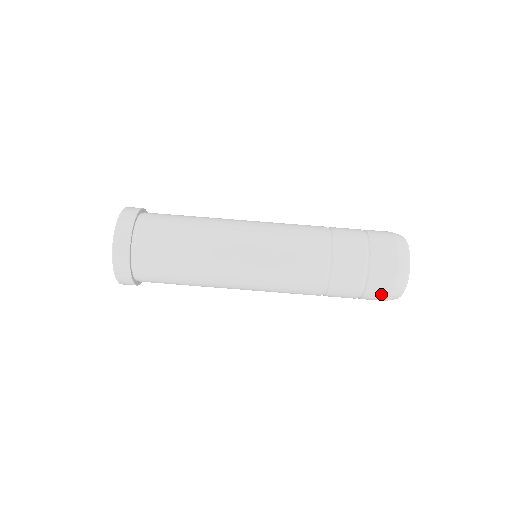
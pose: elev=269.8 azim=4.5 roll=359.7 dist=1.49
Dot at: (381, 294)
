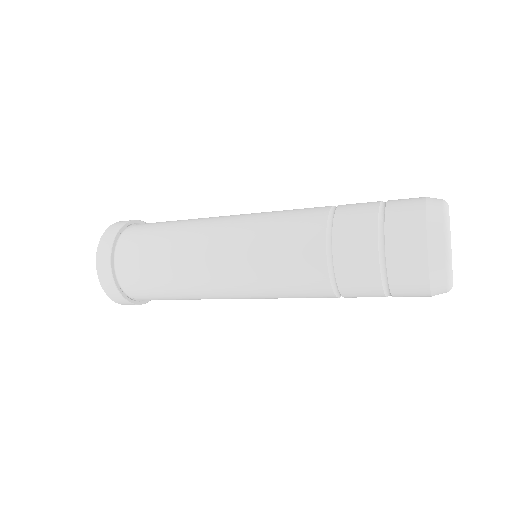
Dot at: (416, 295)
